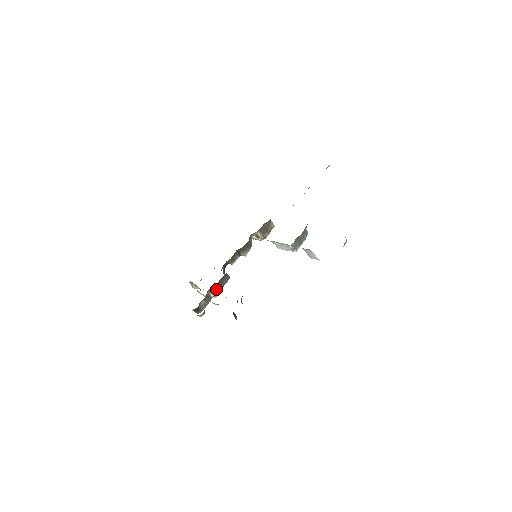
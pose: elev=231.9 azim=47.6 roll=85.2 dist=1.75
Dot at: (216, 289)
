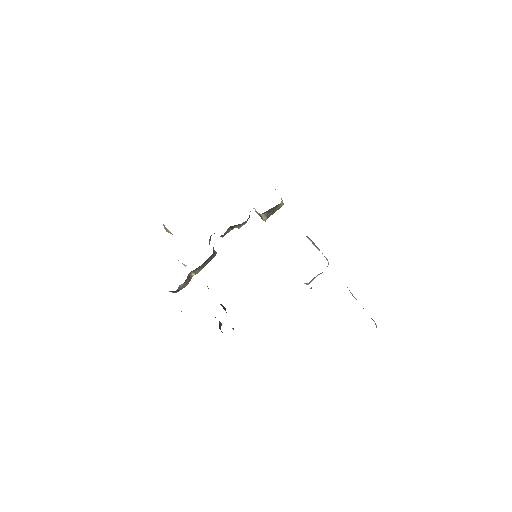
Dot at: (199, 268)
